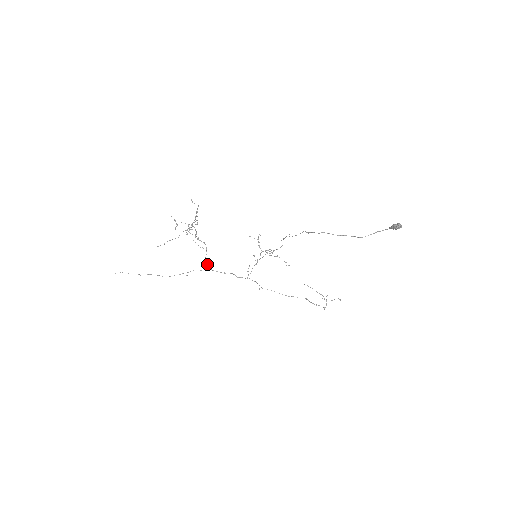
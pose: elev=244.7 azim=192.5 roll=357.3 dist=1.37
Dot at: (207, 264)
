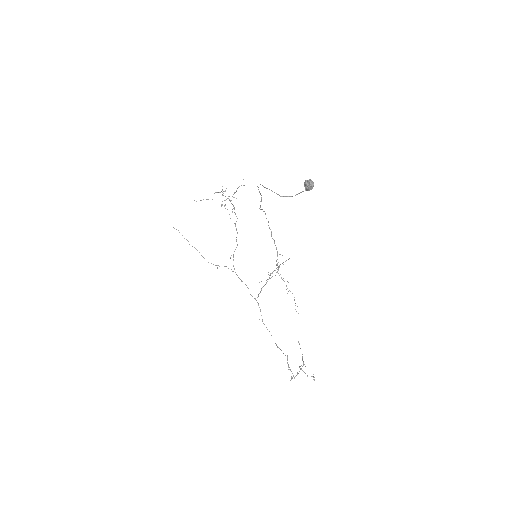
Dot at: occluded
